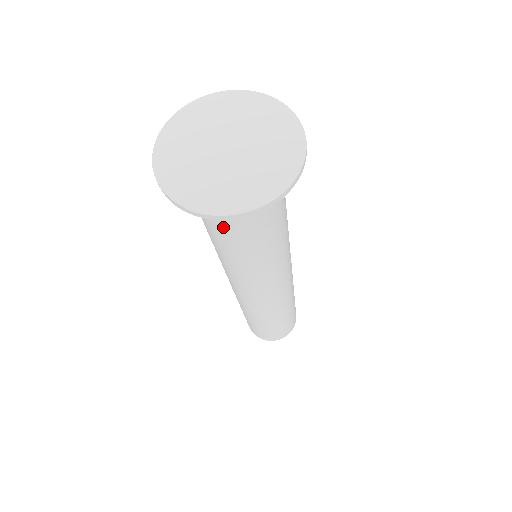
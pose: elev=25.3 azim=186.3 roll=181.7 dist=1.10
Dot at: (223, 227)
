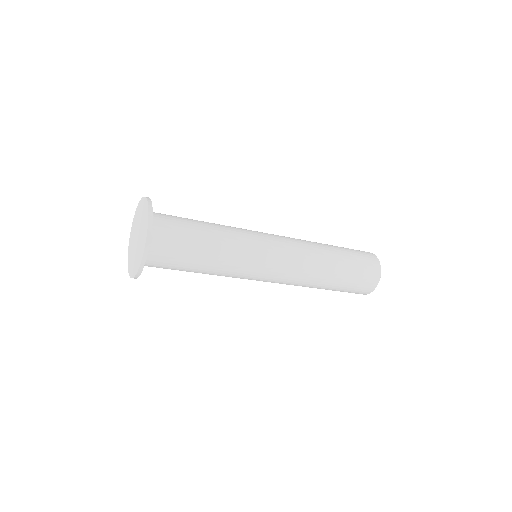
Dot at: (172, 269)
